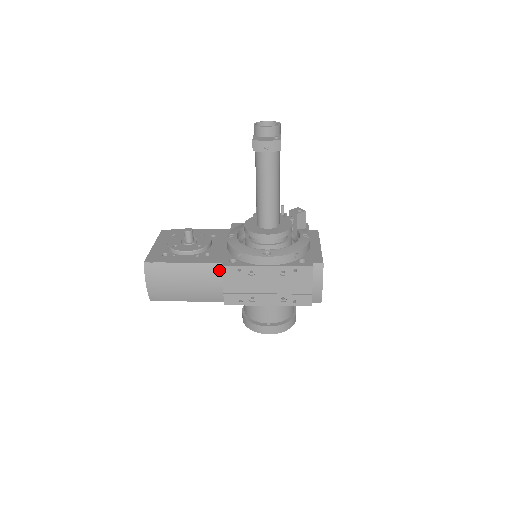
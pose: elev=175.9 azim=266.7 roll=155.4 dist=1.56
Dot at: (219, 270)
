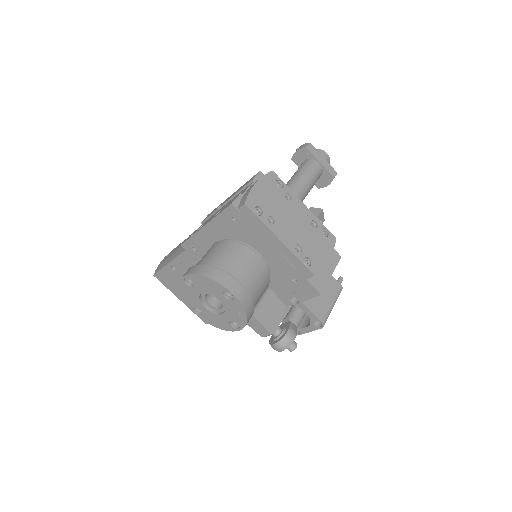
Dot at: occluded
